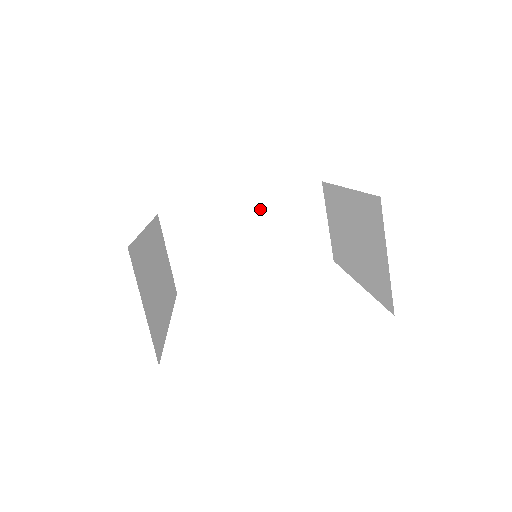
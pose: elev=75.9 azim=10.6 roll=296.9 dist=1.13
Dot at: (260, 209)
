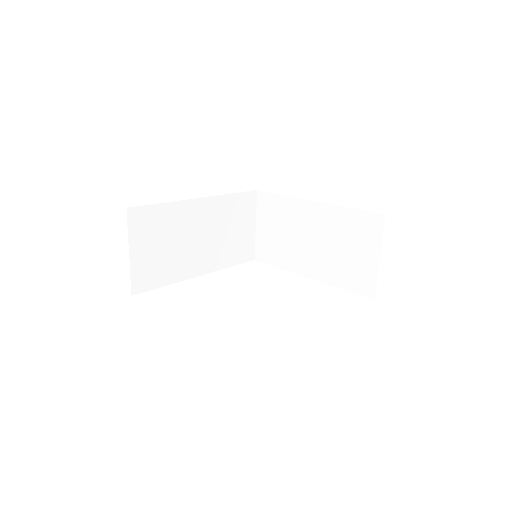
Dot at: (213, 210)
